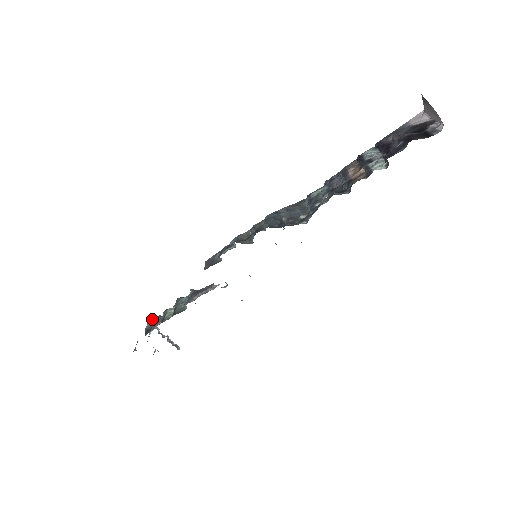
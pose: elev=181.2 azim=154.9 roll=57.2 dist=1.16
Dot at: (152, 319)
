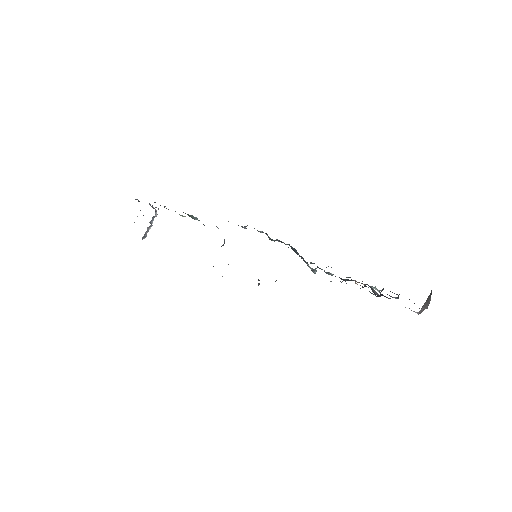
Dot at: occluded
